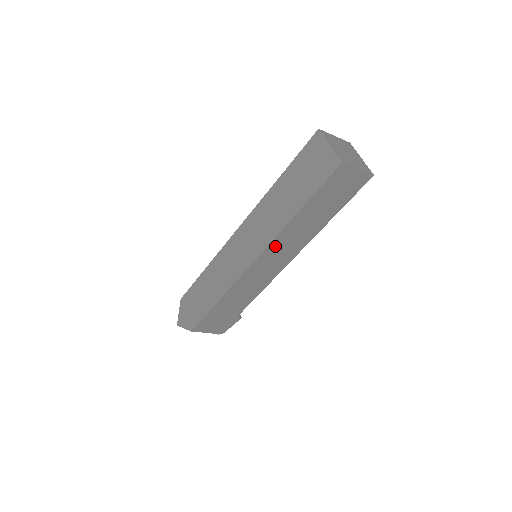
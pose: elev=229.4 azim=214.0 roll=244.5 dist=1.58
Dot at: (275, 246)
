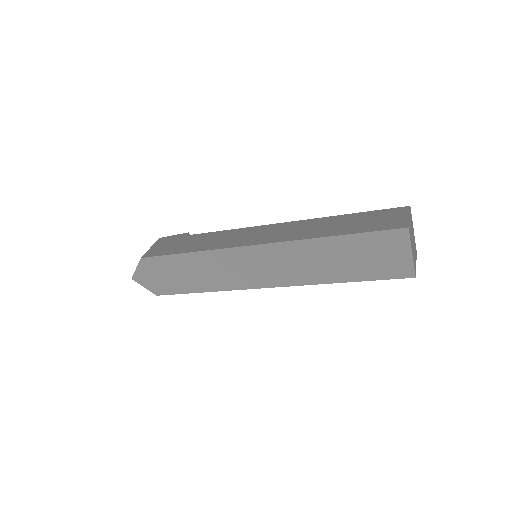
Dot at: occluded
